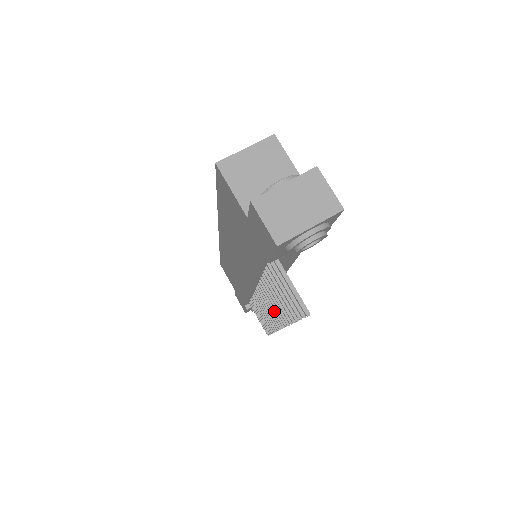
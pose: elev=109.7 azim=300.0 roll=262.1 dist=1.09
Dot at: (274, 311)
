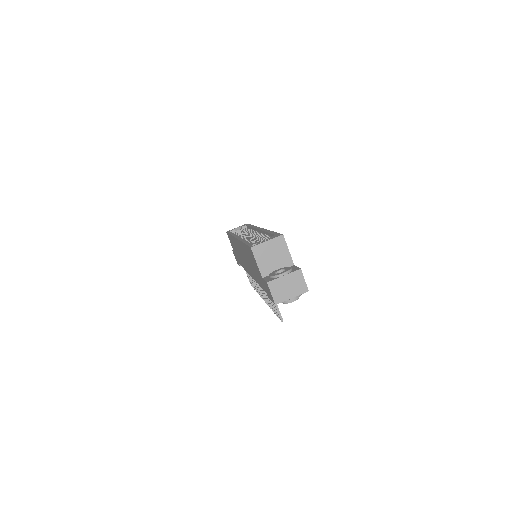
Dot at: occluded
